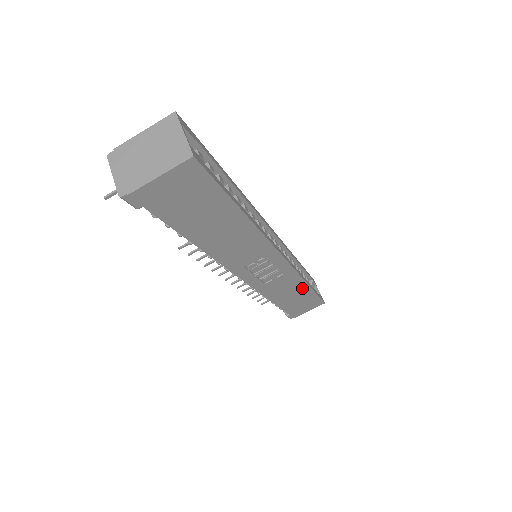
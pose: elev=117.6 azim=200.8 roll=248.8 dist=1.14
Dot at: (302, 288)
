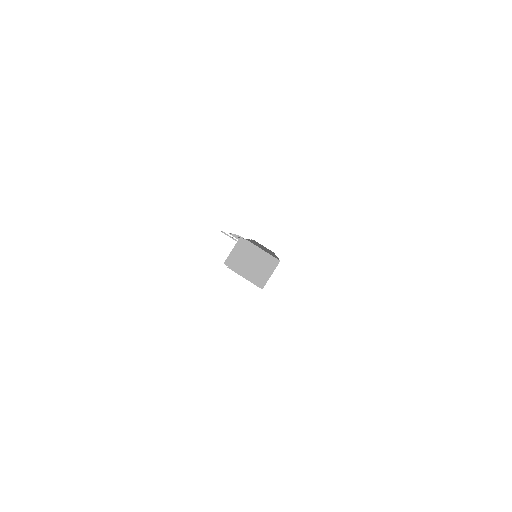
Dot at: occluded
